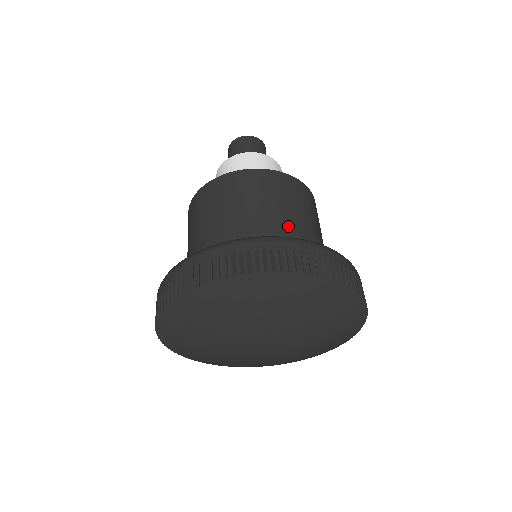
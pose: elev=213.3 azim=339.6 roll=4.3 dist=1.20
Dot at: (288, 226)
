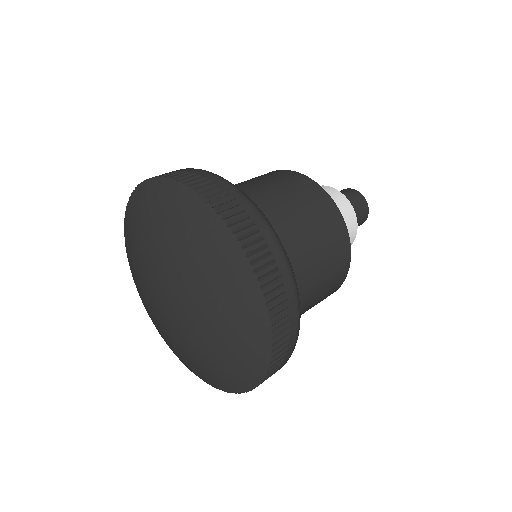
Dot at: (304, 286)
